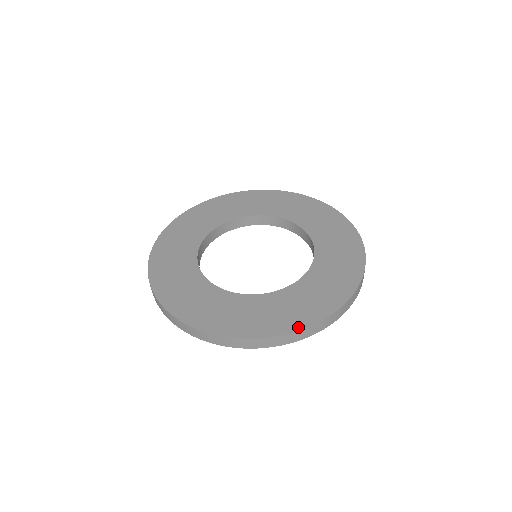
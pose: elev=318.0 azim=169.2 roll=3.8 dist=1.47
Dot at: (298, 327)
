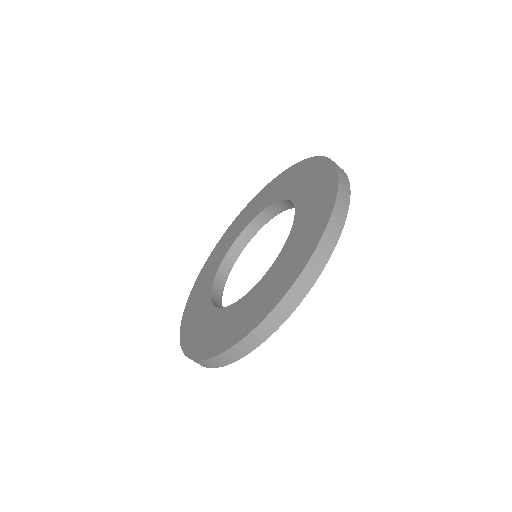
Dot at: (329, 212)
